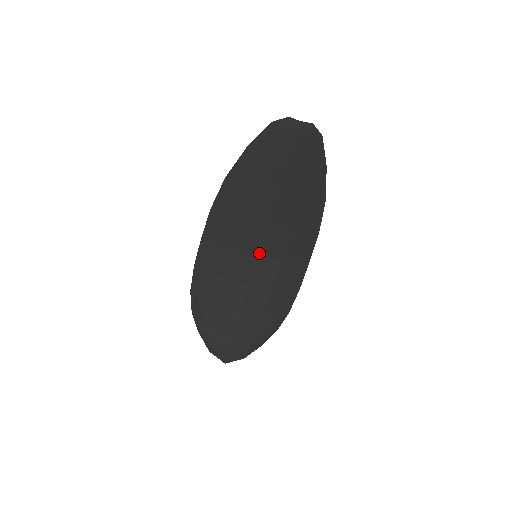
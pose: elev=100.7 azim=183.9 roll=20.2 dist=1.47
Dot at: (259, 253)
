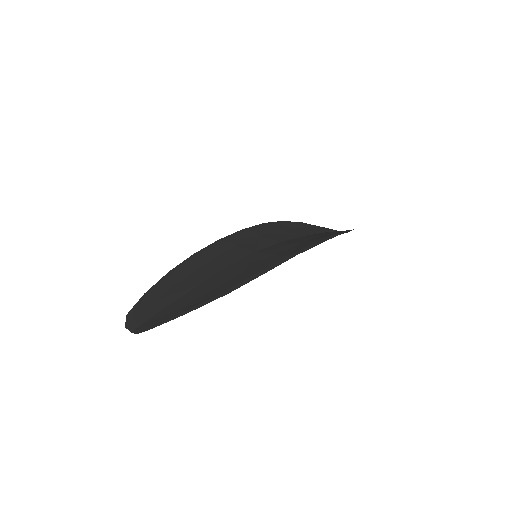
Dot at: occluded
